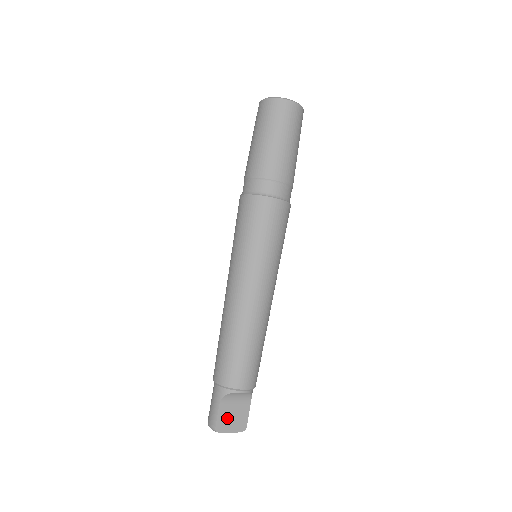
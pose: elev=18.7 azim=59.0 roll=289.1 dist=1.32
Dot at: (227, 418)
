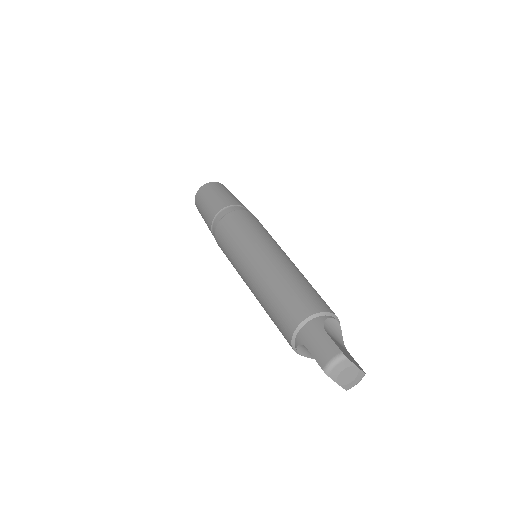
Dot at: (342, 350)
